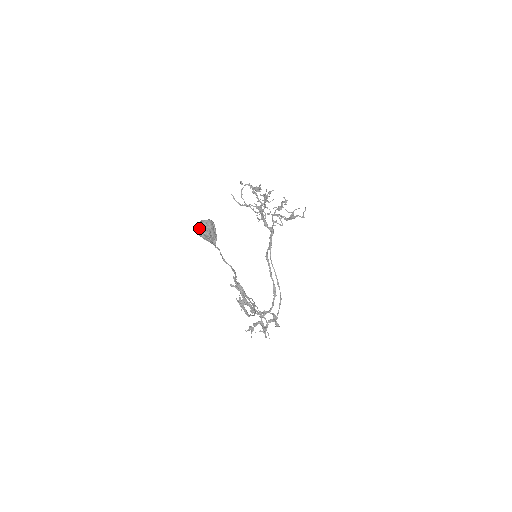
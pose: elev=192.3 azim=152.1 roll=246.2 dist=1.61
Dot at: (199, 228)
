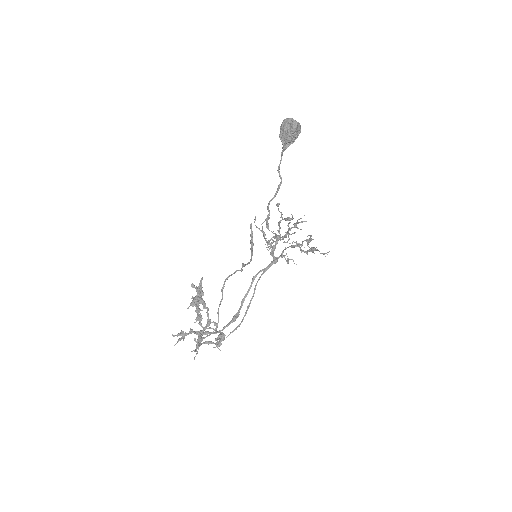
Dot at: occluded
